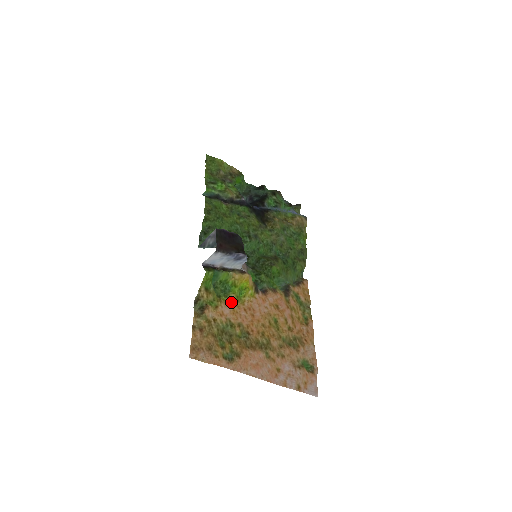
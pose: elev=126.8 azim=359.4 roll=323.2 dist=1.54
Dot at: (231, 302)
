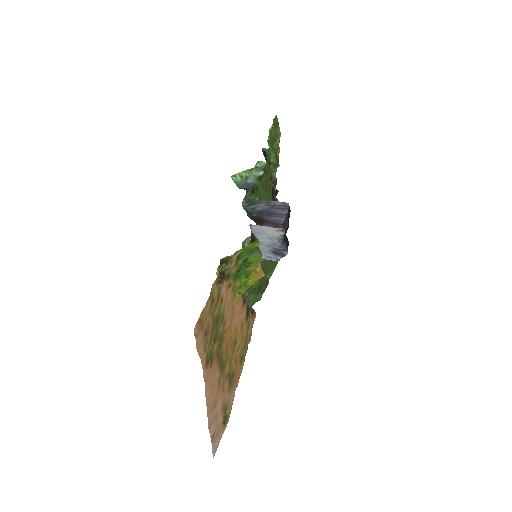
Dot at: (234, 290)
